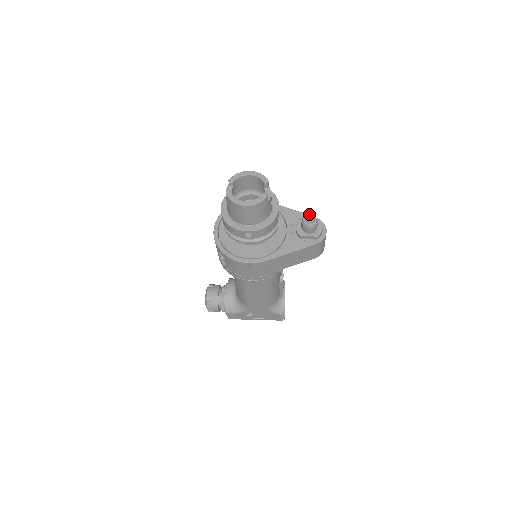
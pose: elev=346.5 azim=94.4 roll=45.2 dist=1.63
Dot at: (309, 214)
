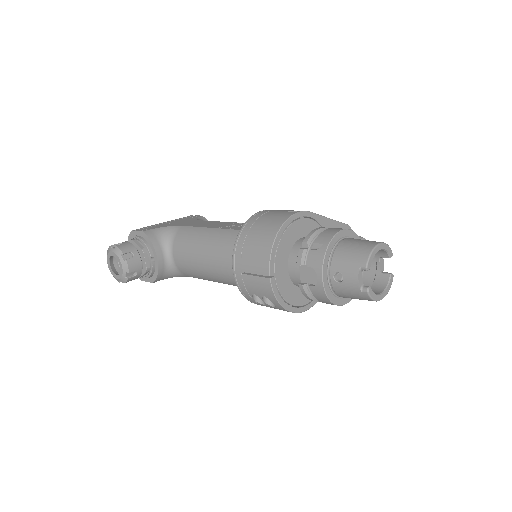
Dot at: (363, 239)
